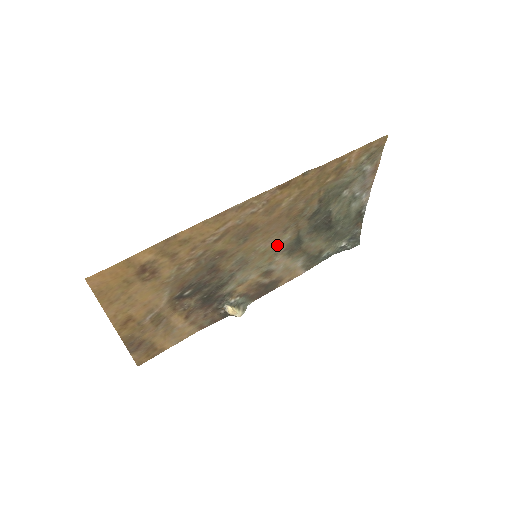
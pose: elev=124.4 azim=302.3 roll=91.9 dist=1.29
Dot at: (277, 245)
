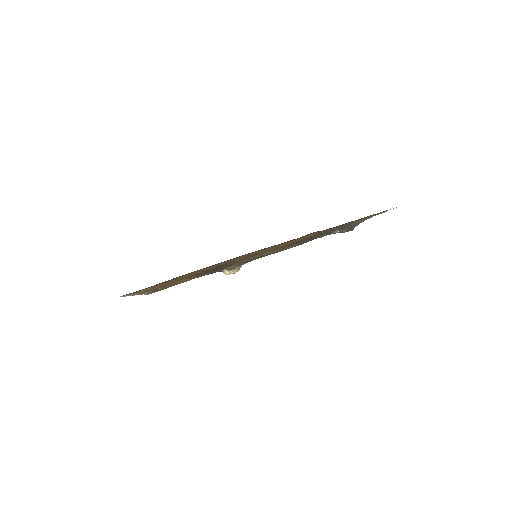
Dot at: (276, 249)
